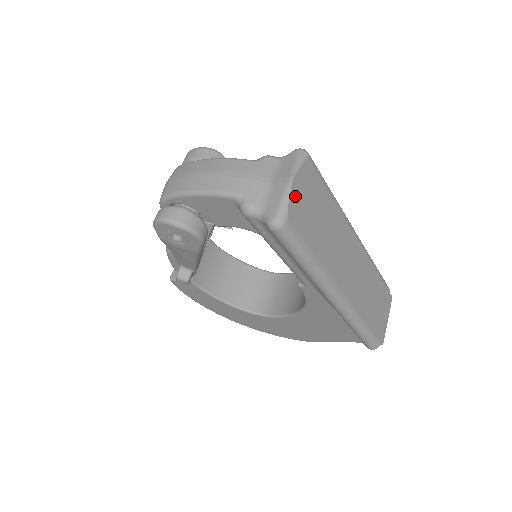
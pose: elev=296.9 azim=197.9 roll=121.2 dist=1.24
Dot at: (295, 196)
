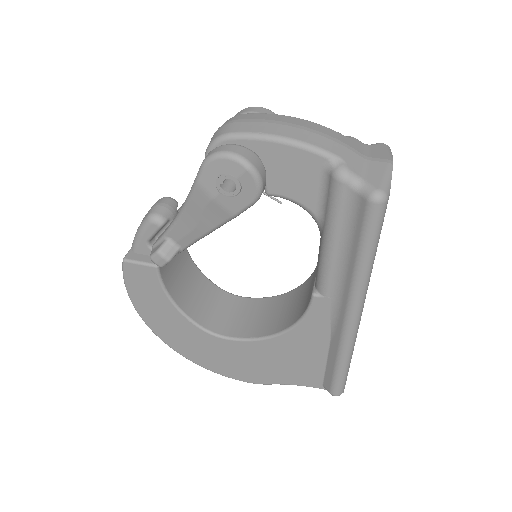
Dot at: occluded
